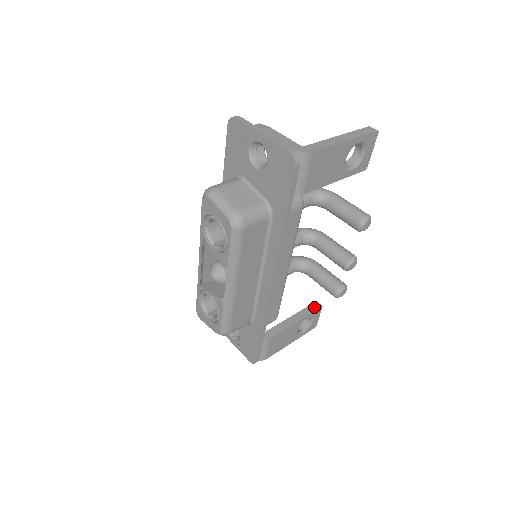
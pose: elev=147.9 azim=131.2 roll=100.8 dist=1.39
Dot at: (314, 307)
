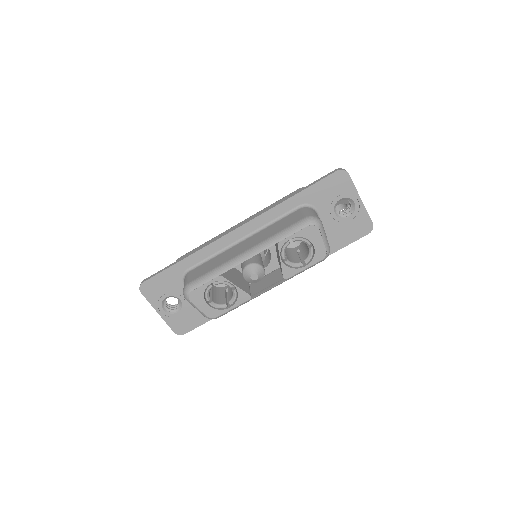
Dot at: occluded
